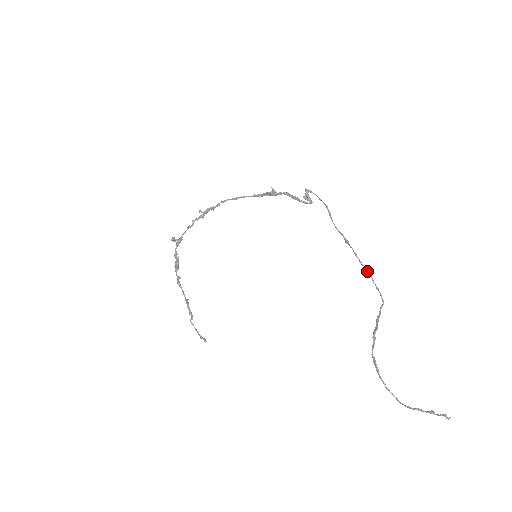
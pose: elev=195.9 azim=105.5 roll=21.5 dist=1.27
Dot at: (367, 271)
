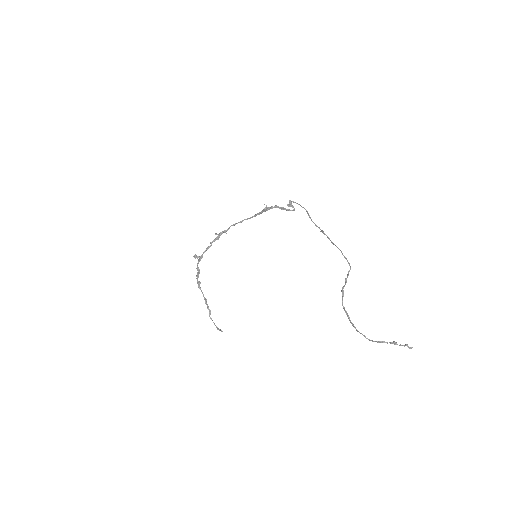
Dot at: (337, 247)
